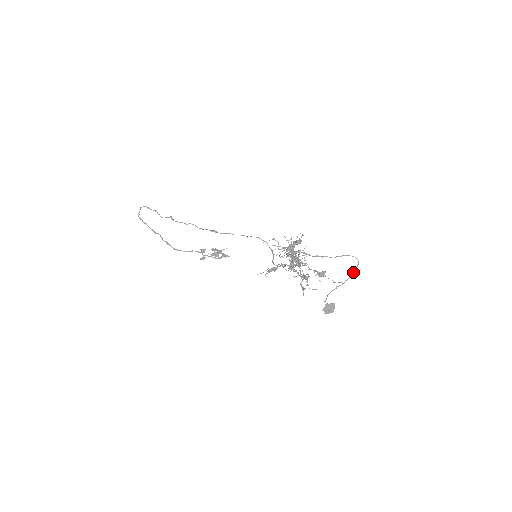
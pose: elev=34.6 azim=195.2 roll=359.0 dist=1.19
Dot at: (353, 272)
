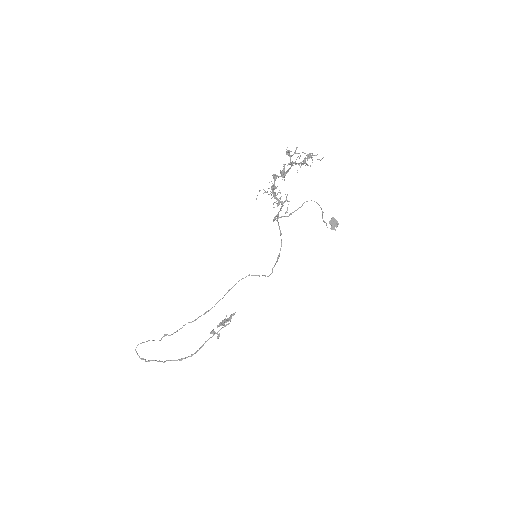
Dot at: occluded
